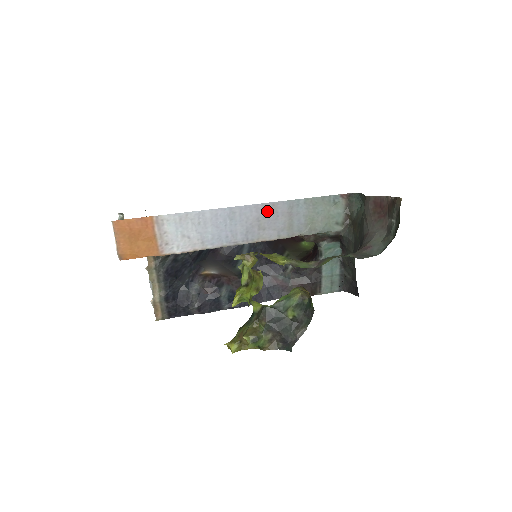
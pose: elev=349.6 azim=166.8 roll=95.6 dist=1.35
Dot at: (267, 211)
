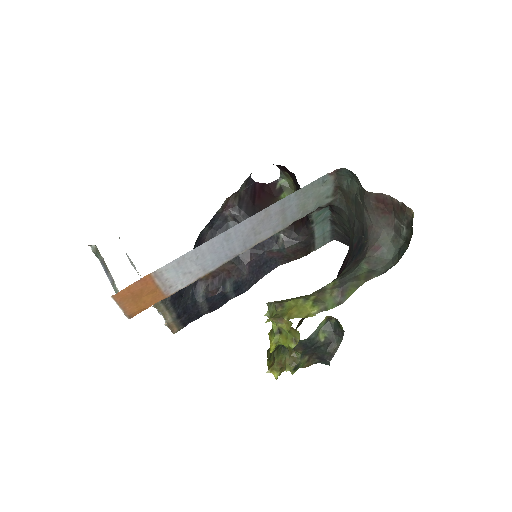
Dot at: (260, 218)
